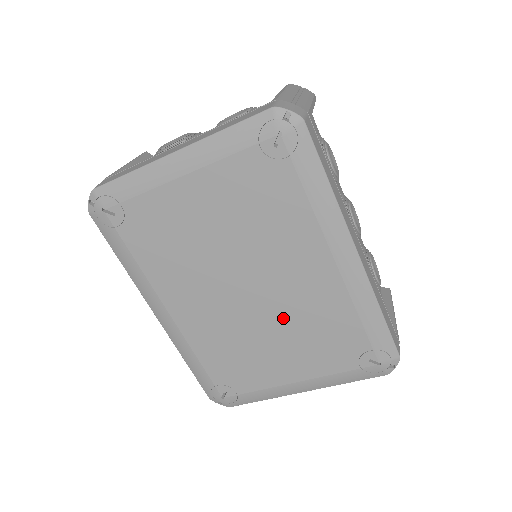
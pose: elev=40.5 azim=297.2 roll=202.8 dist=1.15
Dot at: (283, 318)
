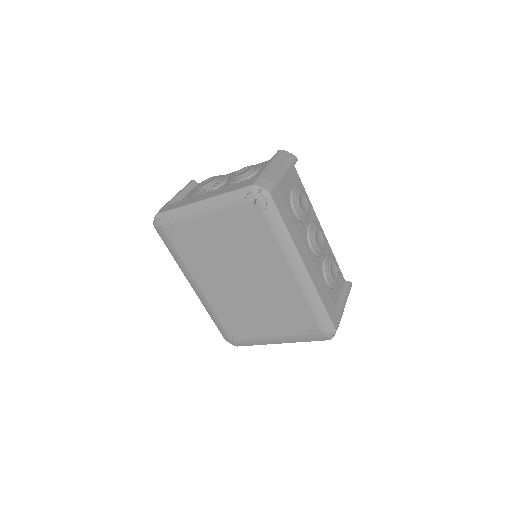
Dot at: (264, 299)
